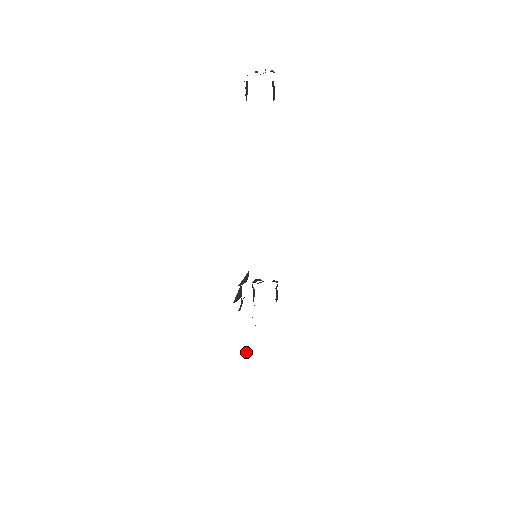
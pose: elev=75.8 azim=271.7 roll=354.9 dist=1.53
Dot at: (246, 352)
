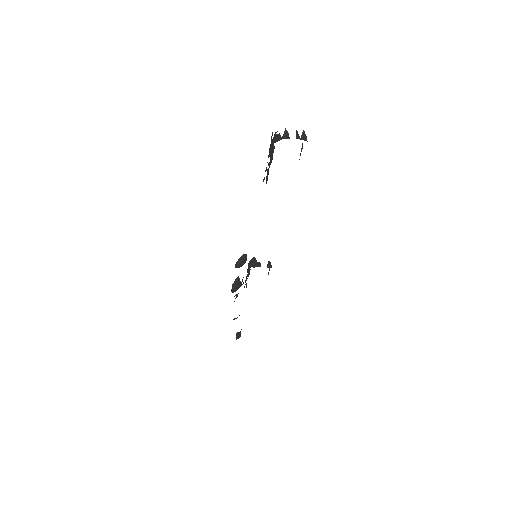
Dot at: (239, 336)
